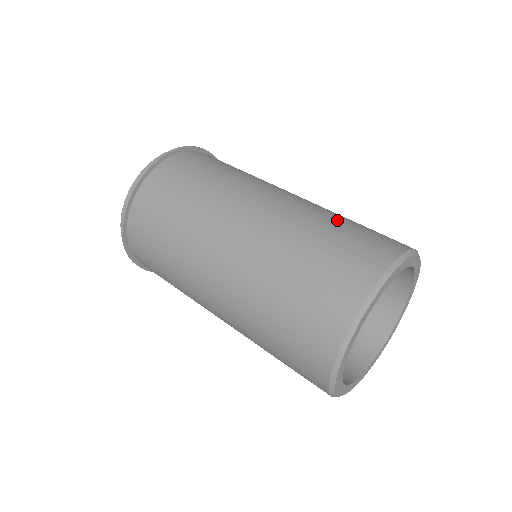
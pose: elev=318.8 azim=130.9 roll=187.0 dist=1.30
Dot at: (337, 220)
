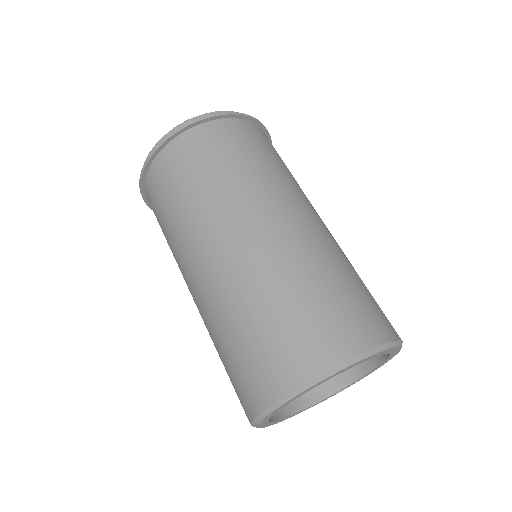
Dot at: (287, 293)
